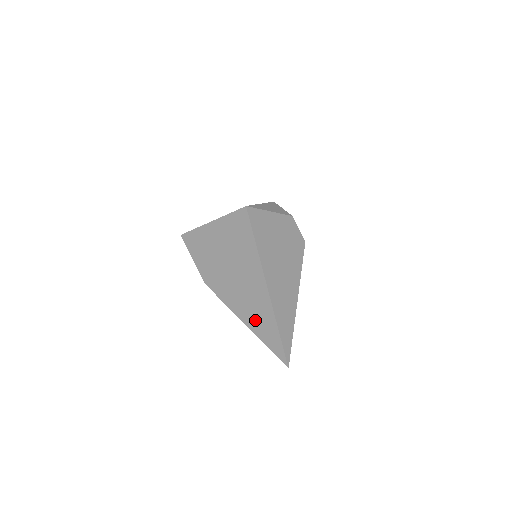
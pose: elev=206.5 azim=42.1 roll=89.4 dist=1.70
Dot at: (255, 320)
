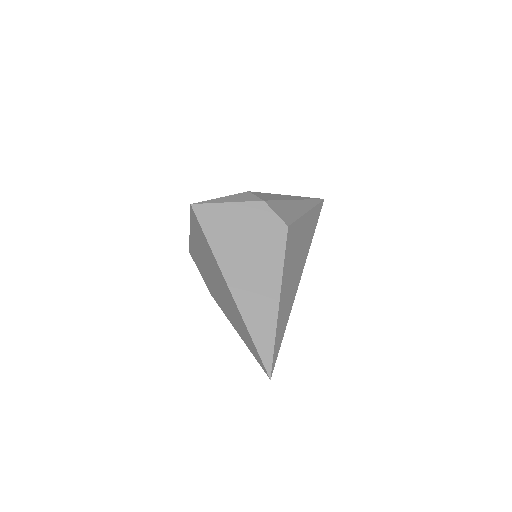
Dot at: (238, 326)
